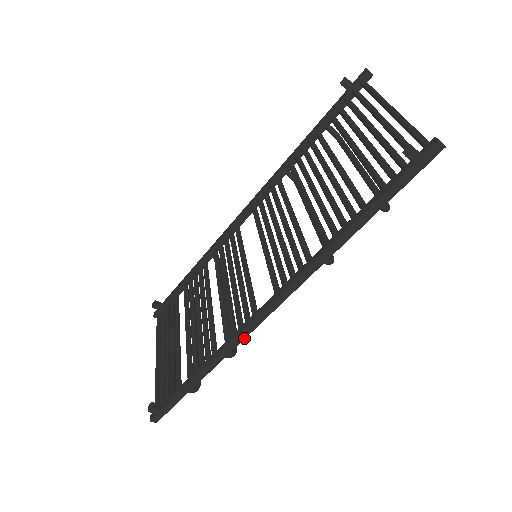
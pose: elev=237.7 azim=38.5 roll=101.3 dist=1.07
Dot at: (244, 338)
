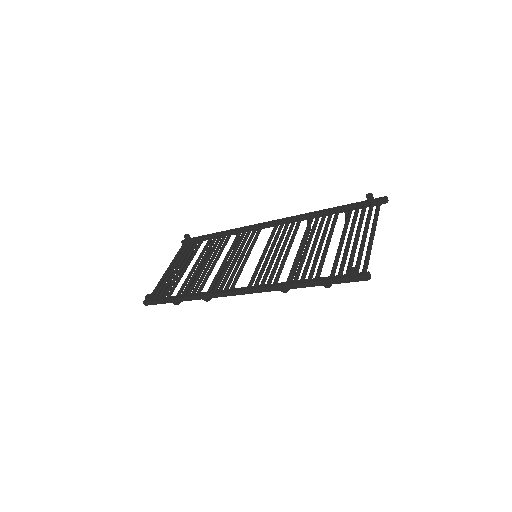
Dot at: occluded
